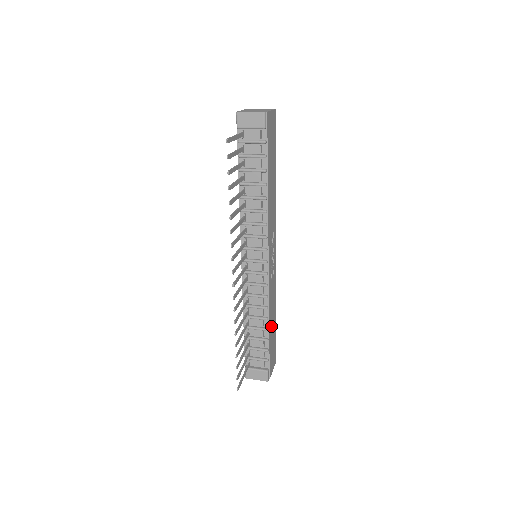
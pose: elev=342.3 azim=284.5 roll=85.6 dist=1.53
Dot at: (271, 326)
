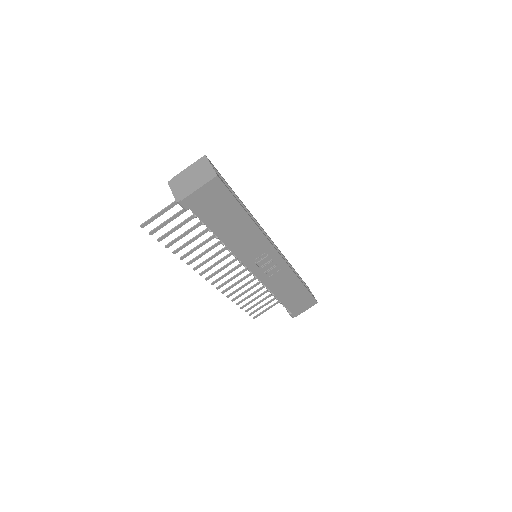
Dot at: (286, 295)
